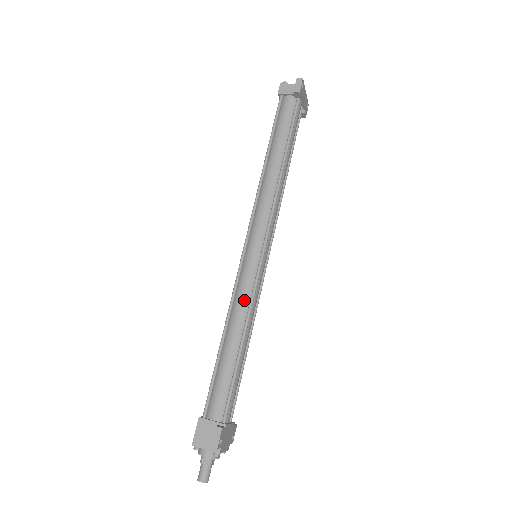
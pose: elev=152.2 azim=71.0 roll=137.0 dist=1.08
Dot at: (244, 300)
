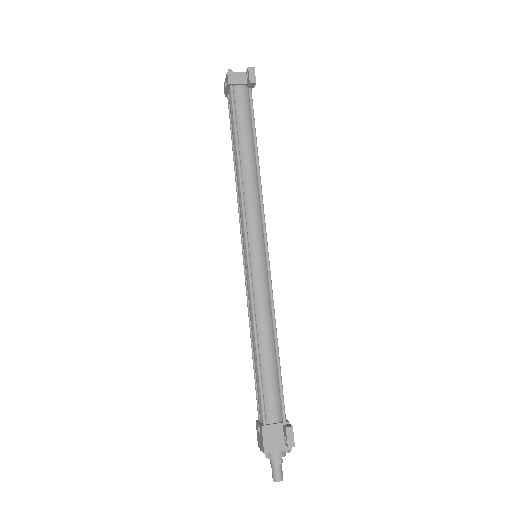
Dot at: (265, 302)
